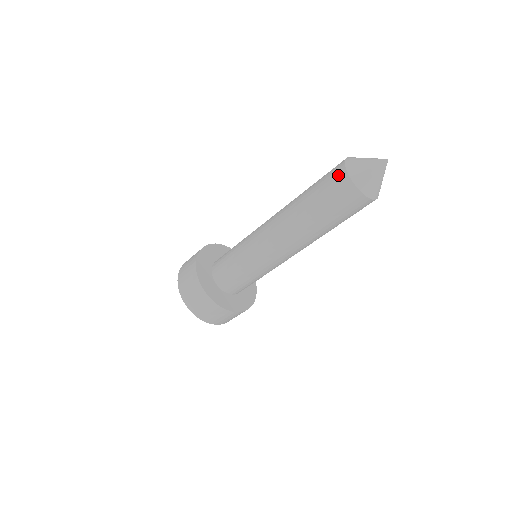
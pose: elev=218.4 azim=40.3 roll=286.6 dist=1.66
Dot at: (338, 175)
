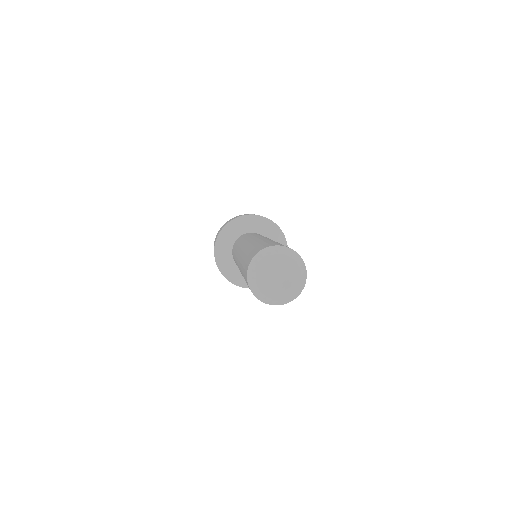
Dot at: (245, 273)
